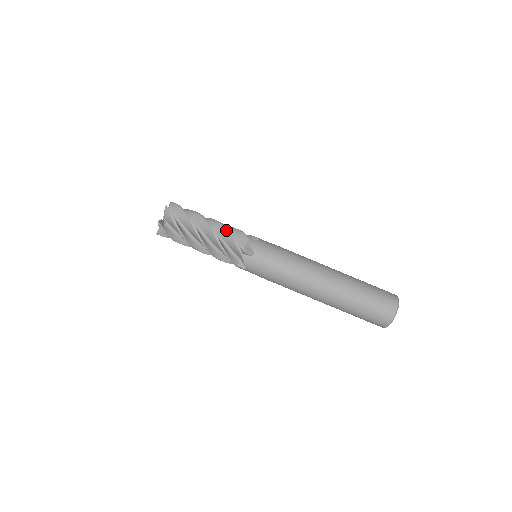
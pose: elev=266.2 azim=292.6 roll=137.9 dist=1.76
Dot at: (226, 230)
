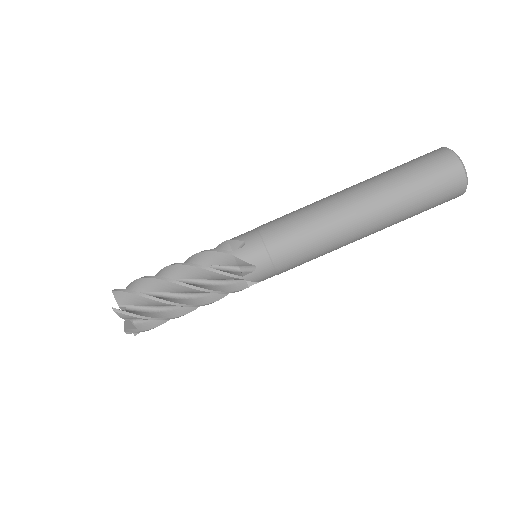
Dot at: (196, 254)
